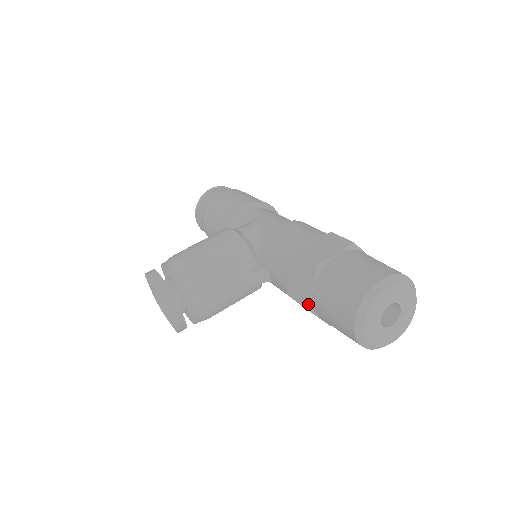
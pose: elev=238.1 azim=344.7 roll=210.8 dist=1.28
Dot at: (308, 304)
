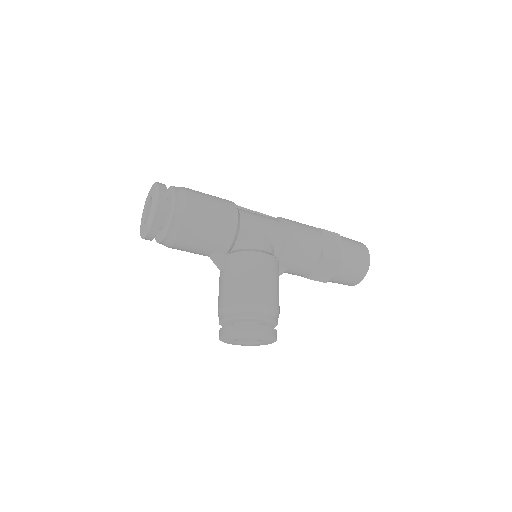
Dot at: (328, 280)
